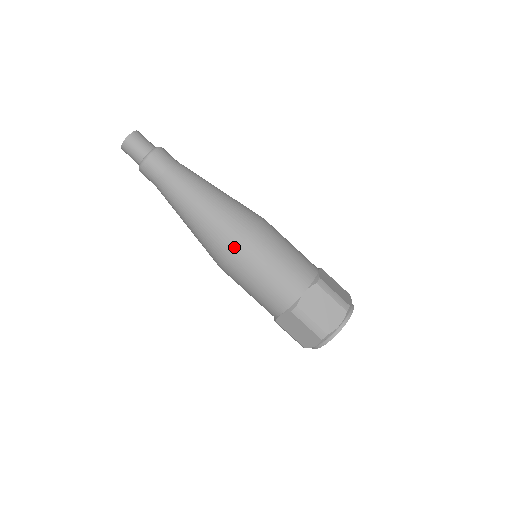
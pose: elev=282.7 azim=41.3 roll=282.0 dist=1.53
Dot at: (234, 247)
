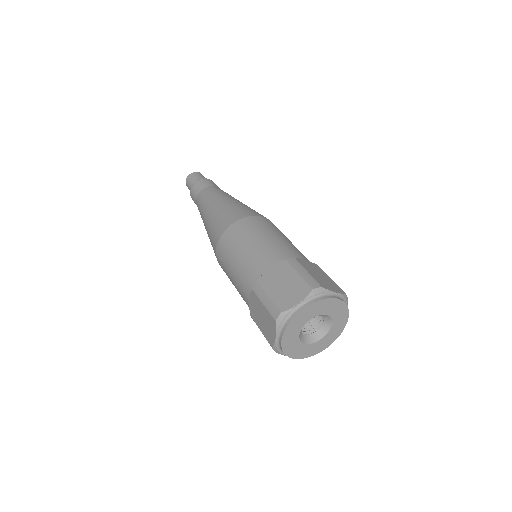
Dot at: (222, 232)
